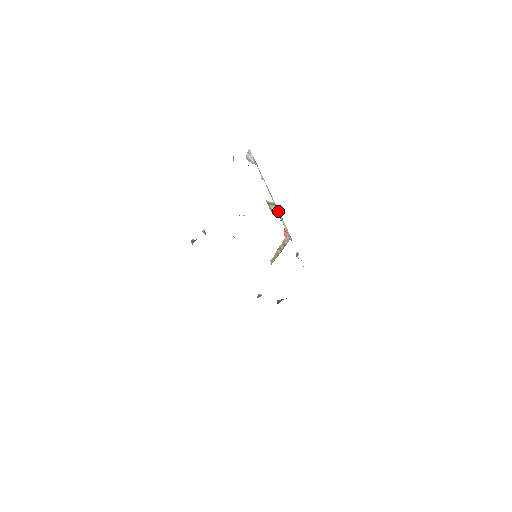
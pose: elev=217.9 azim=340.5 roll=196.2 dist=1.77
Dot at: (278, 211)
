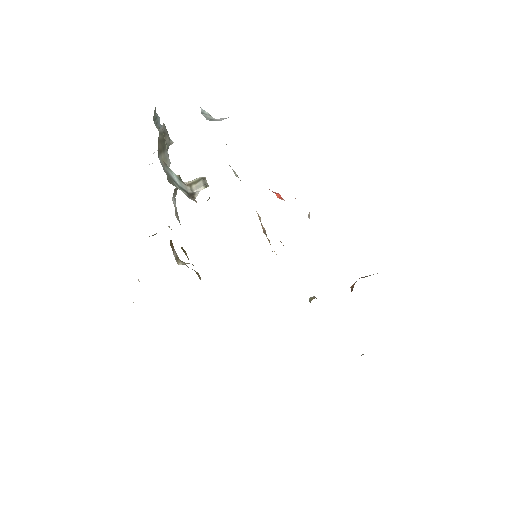
Dot at: (206, 187)
